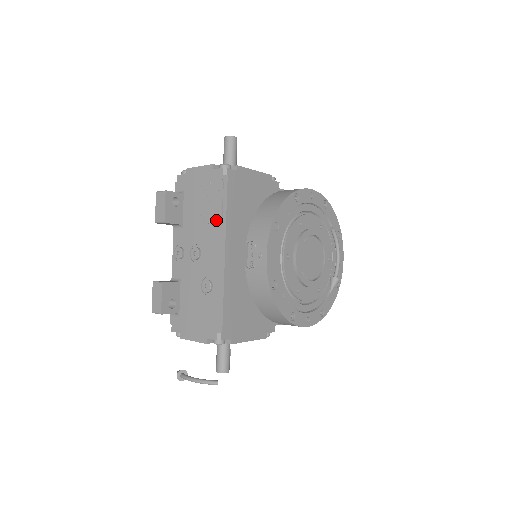
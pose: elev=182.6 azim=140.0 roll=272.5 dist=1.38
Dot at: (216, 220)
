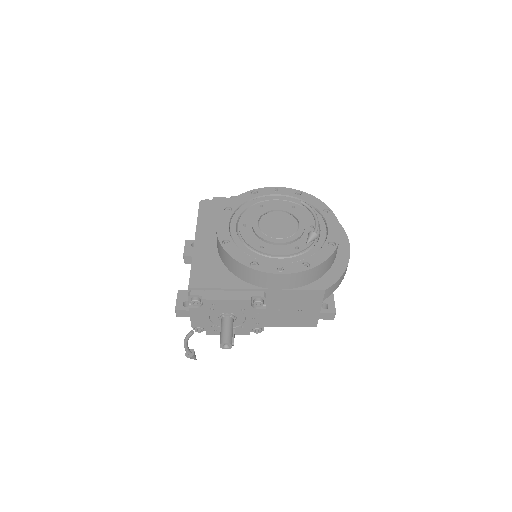
Dot at: occluded
